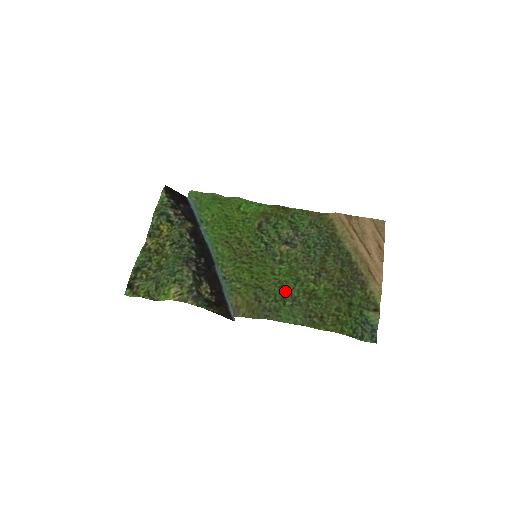
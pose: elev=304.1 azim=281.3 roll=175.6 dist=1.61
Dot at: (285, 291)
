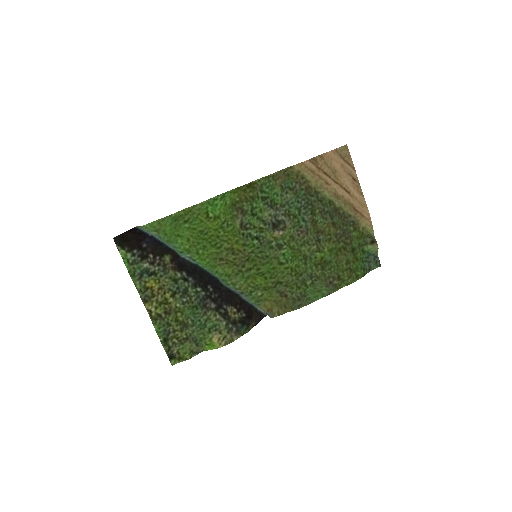
Dot at: (302, 276)
